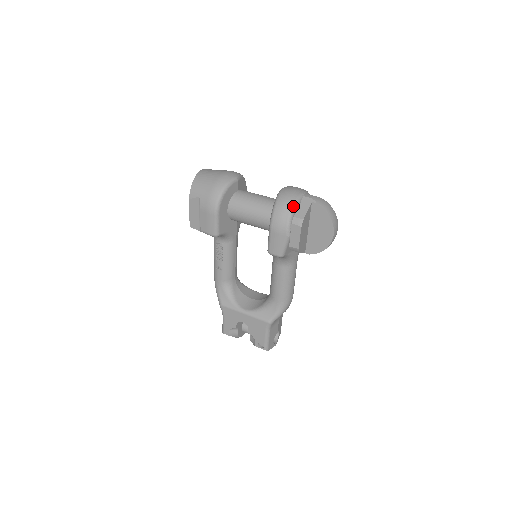
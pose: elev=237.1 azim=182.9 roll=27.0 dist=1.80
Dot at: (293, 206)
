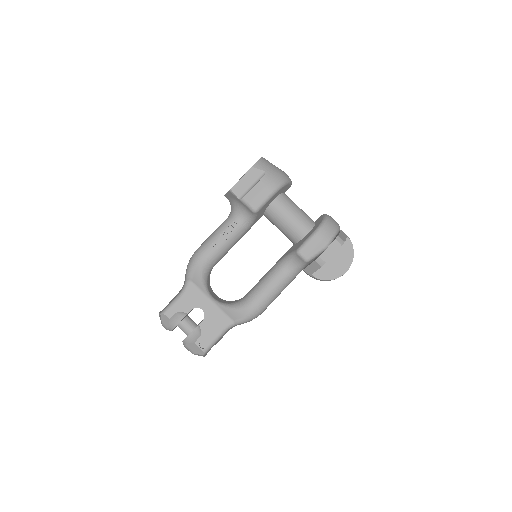
Dot at: (339, 228)
